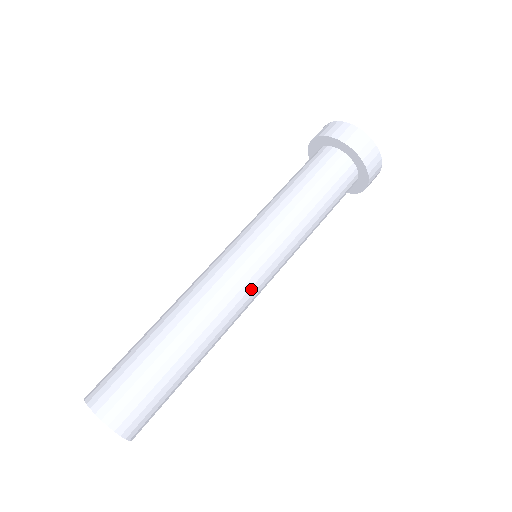
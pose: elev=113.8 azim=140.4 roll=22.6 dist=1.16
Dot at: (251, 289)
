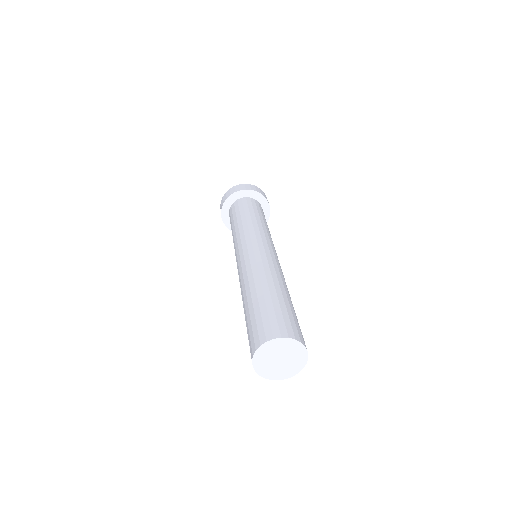
Dot at: (266, 252)
